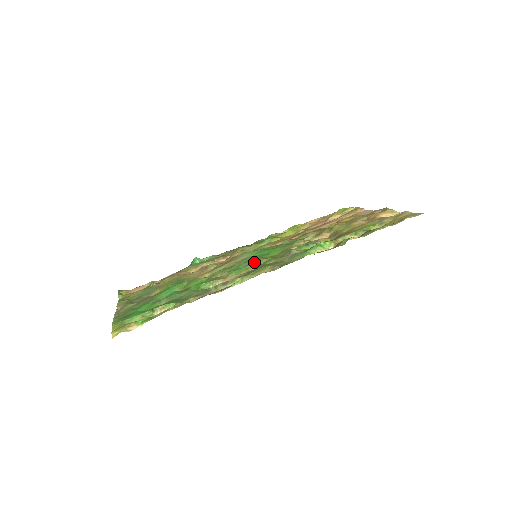
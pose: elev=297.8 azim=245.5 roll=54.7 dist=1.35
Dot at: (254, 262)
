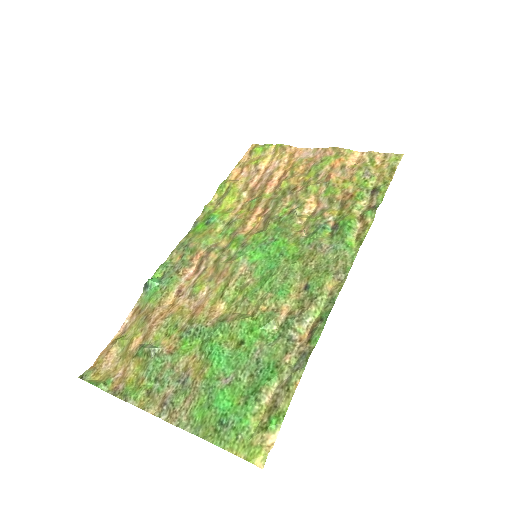
Dot at: (288, 273)
